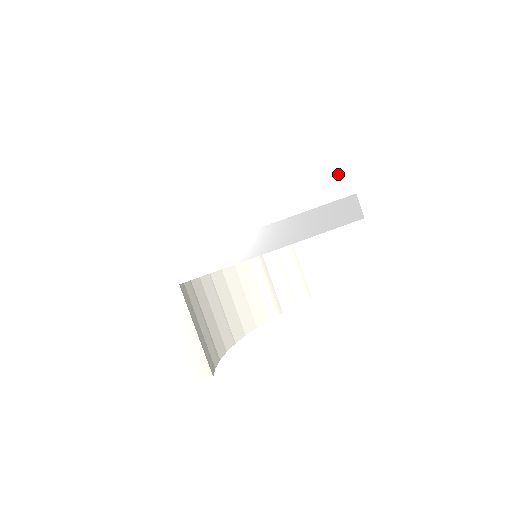
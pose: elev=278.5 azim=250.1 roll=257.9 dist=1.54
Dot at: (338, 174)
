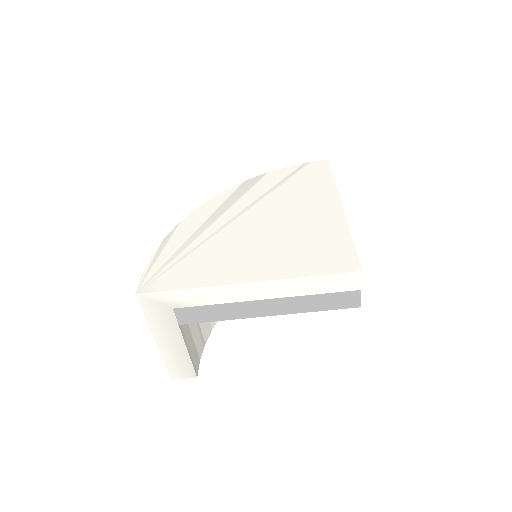
Dot at: (351, 274)
